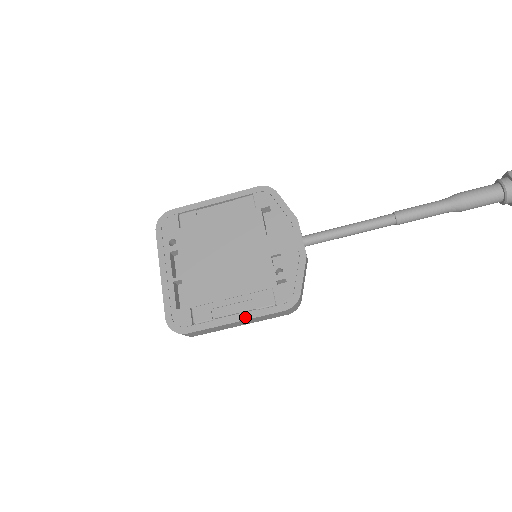
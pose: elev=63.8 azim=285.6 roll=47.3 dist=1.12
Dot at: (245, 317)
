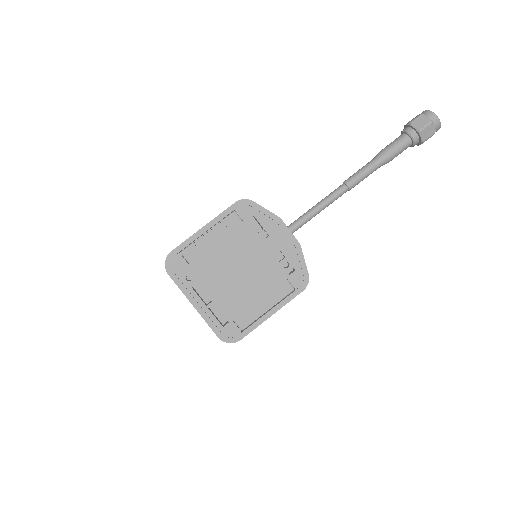
Dot at: (277, 308)
